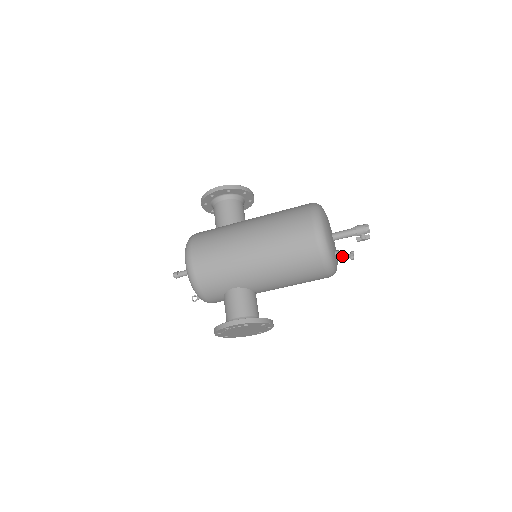
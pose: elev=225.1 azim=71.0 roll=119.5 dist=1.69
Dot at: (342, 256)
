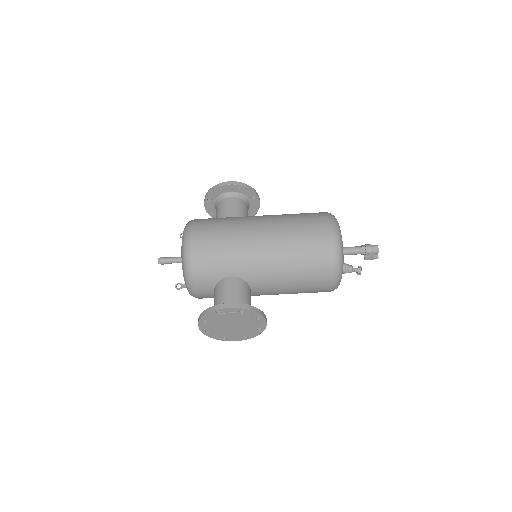
Dot at: (349, 268)
